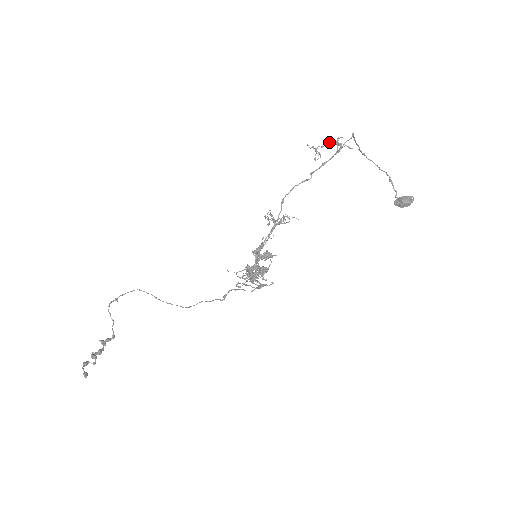
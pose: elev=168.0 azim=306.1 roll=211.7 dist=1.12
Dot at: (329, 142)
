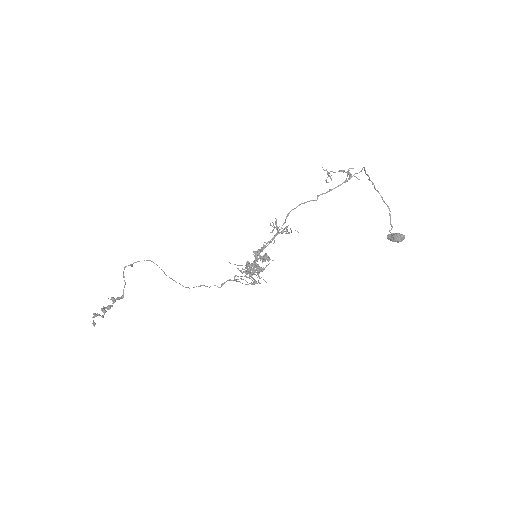
Dot at: (341, 170)
